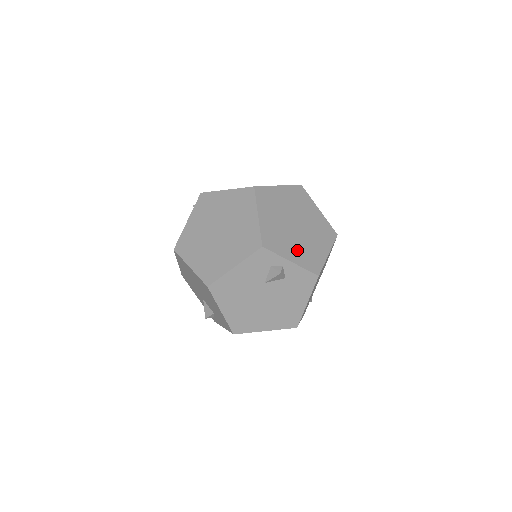
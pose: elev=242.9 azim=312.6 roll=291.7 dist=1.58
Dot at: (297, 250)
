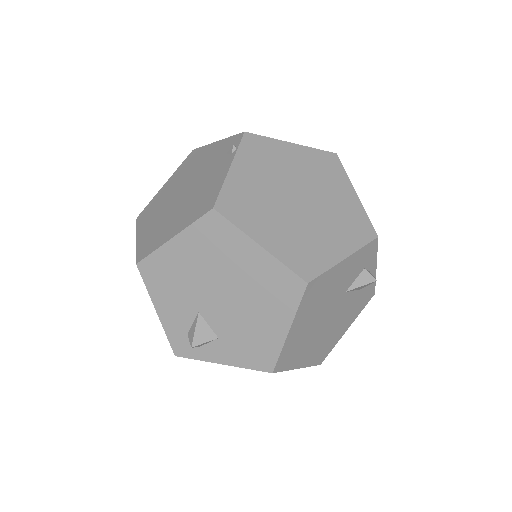
Dot at: occluded
